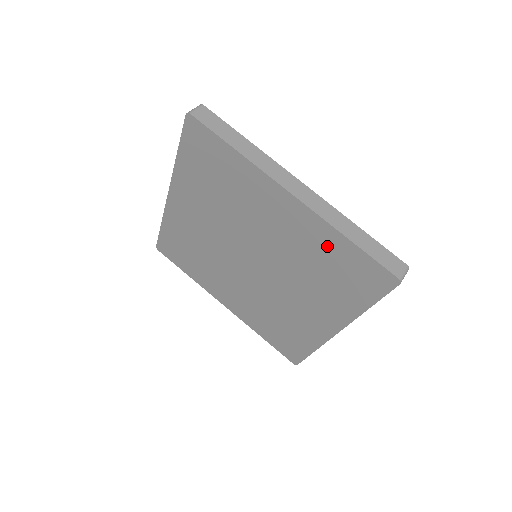
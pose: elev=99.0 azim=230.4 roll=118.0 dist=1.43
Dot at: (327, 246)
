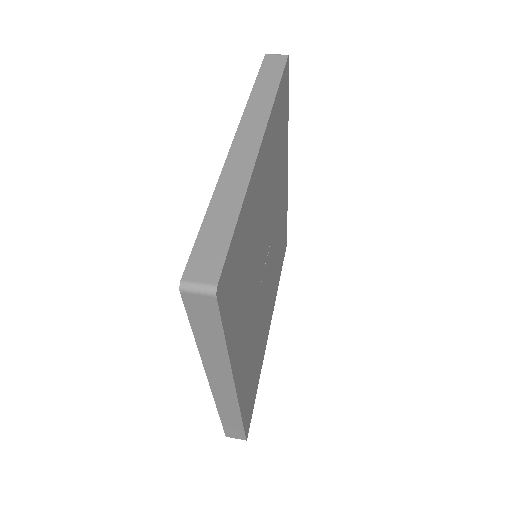
Dot at: occluded
